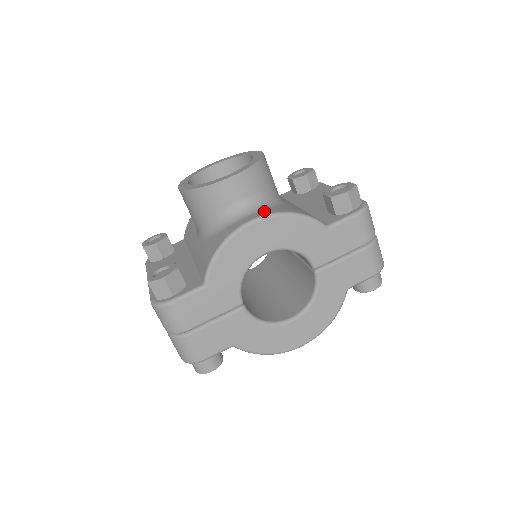
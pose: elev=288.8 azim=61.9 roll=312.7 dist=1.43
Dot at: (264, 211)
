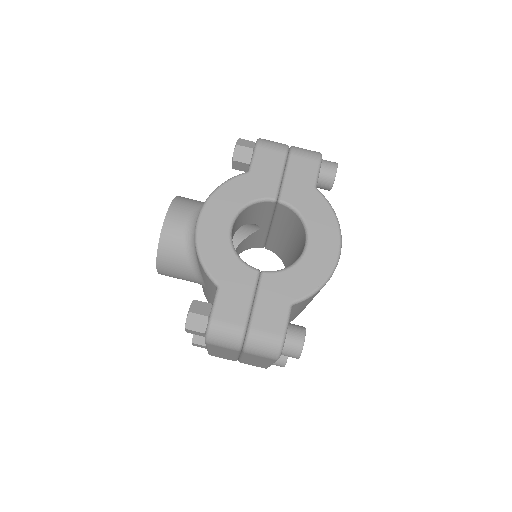
Dot at: occluded
